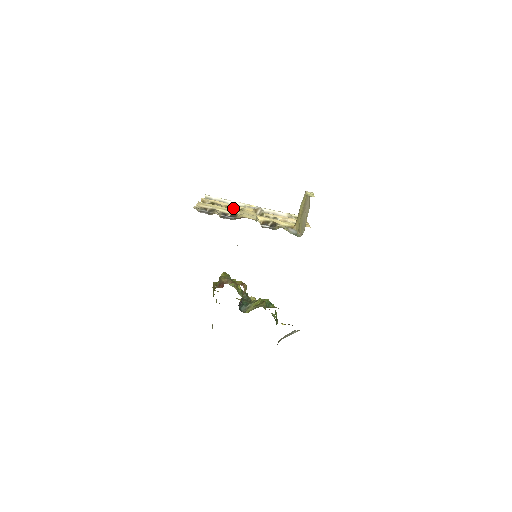
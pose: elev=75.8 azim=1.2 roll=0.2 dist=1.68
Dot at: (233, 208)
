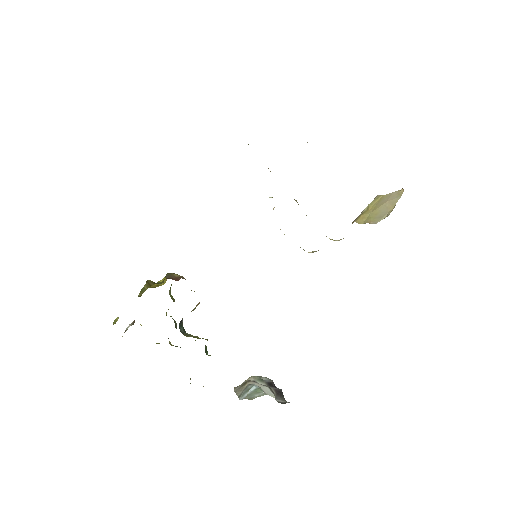
Dot at: occluded
